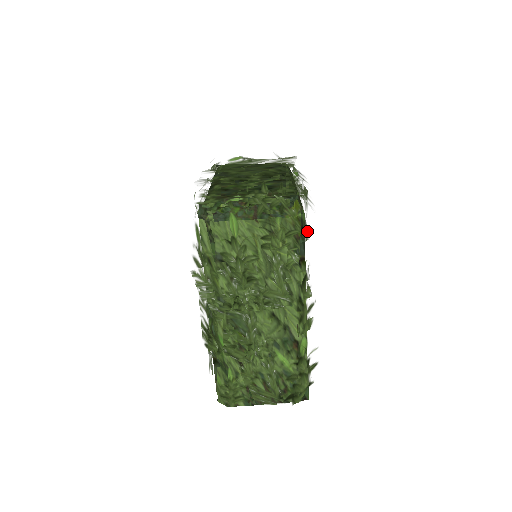
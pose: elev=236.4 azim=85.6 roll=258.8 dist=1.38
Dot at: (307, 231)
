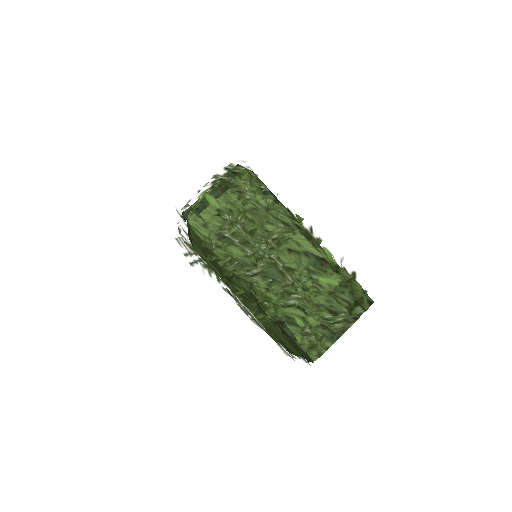
Dot at: occluded
